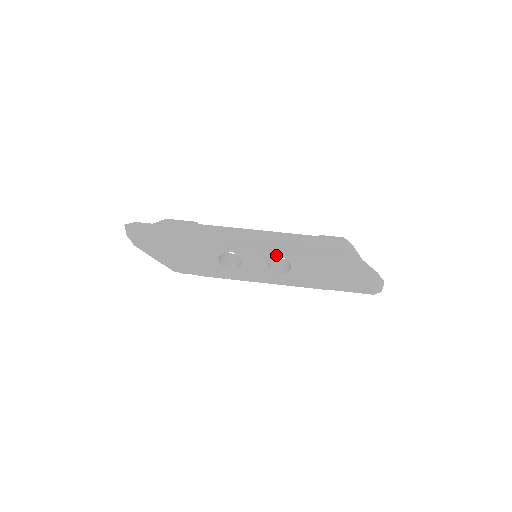
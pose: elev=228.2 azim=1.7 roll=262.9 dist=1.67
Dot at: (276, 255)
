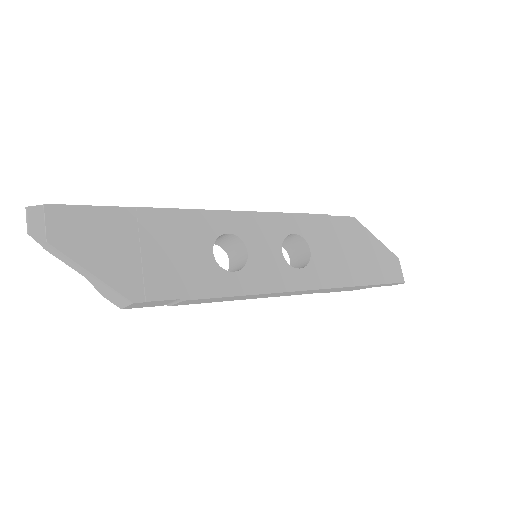
Dot at: (288, 231)
